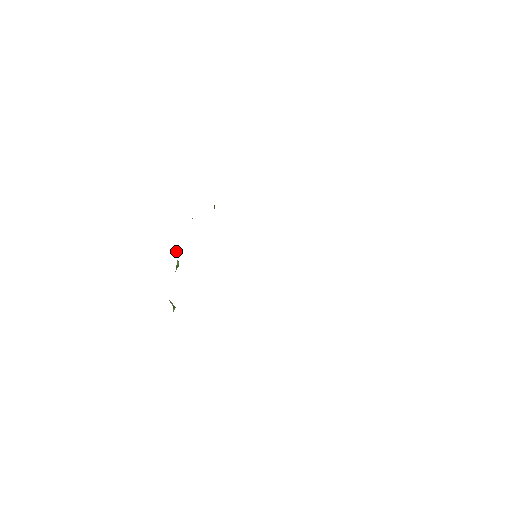
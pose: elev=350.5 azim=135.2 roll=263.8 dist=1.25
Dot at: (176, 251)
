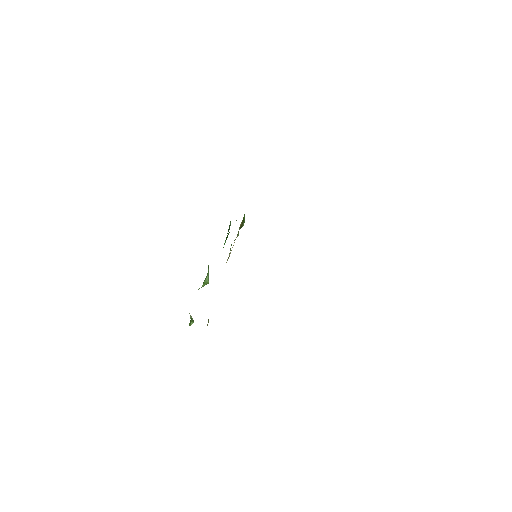
Dot at: (208, 268)
